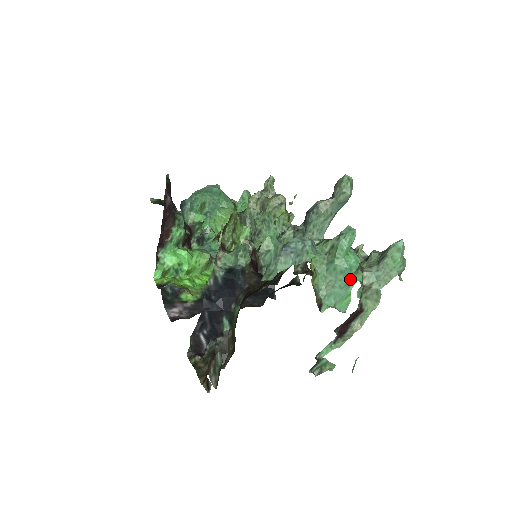
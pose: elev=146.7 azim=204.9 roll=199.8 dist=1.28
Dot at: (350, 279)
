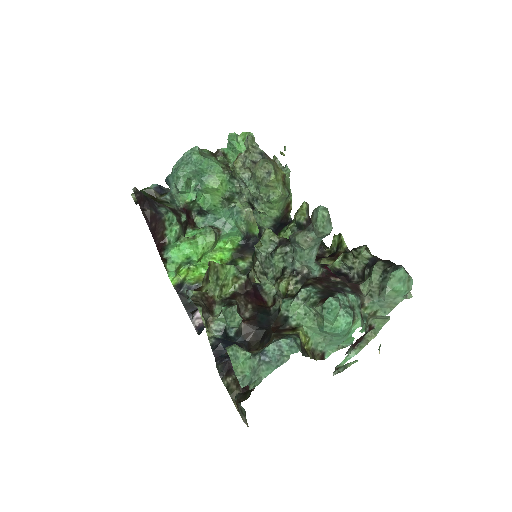
Dot at: (347, 332)
